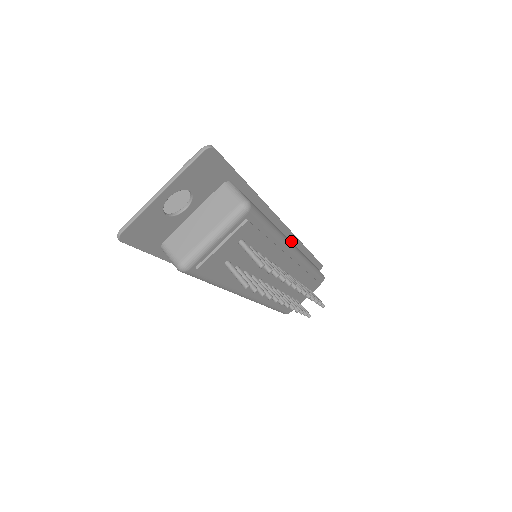
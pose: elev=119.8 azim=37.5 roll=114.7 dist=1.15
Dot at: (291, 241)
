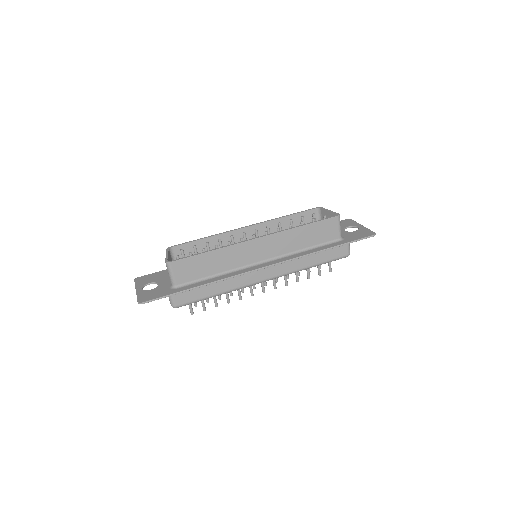
Dot at: (283, 260)
